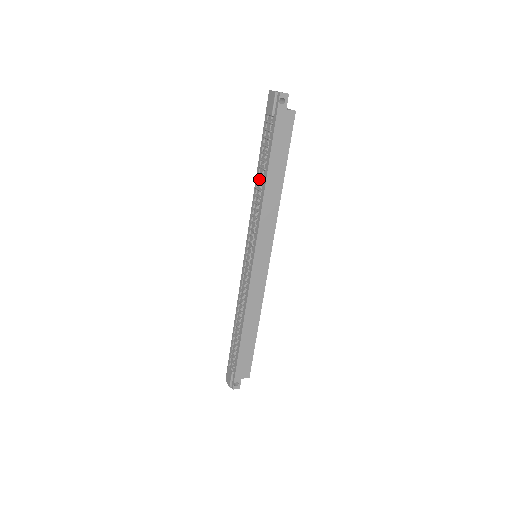
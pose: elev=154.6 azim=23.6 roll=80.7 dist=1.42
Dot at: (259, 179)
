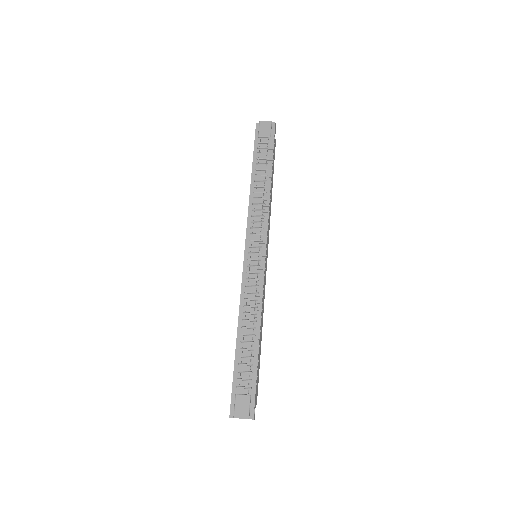
Dot at: (266, 181)
